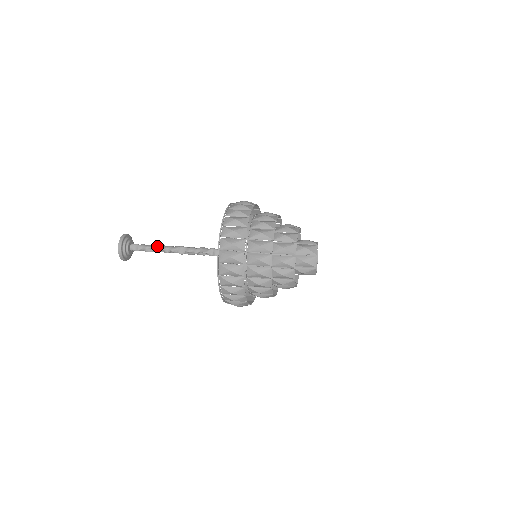
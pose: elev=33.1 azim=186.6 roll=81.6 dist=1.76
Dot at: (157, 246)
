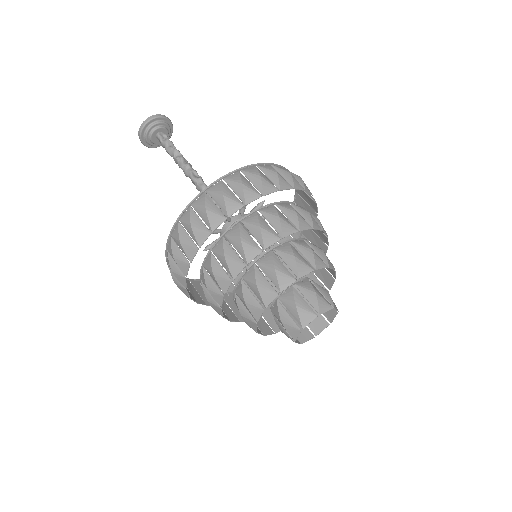
Dot at: (174, 157)
